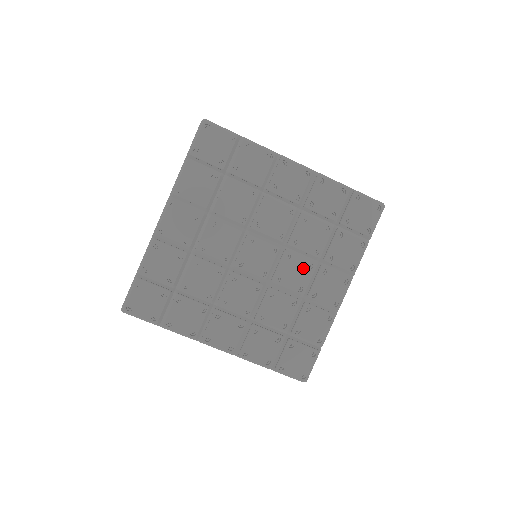
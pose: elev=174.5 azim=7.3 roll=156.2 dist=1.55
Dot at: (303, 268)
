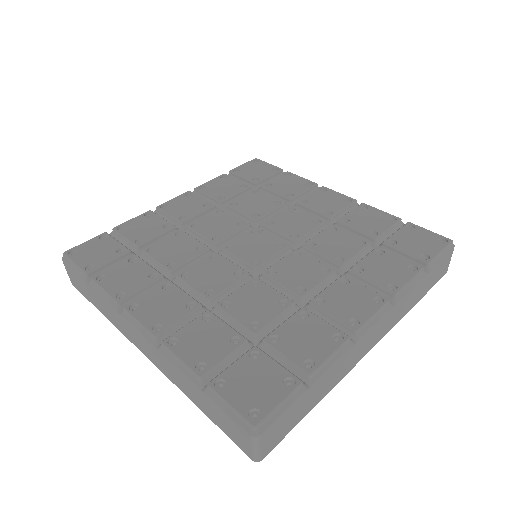
Dot at: (314, 270)
